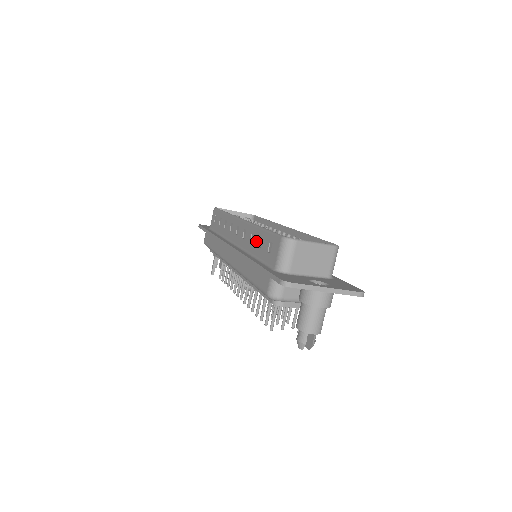
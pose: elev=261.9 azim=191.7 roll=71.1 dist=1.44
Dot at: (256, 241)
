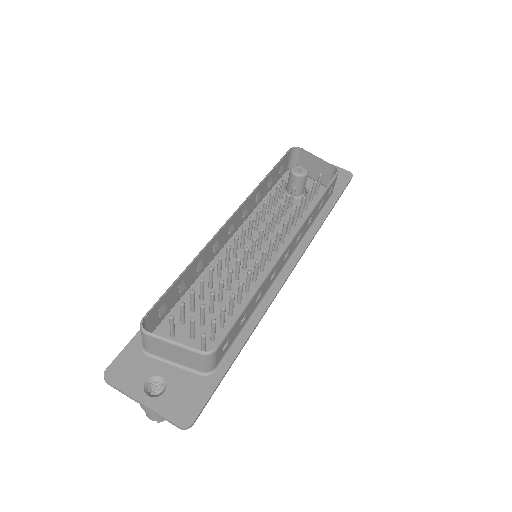
Dot at: (187, 276)
